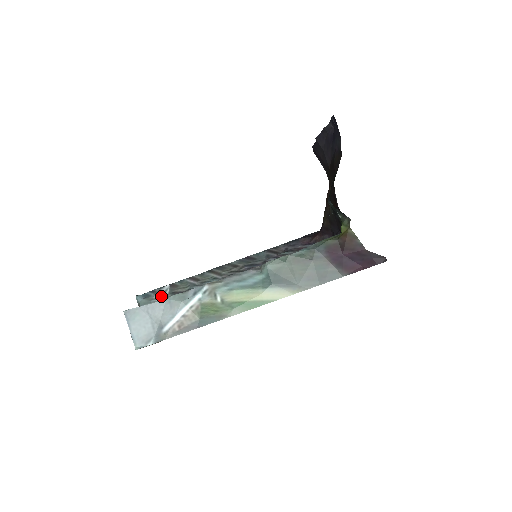
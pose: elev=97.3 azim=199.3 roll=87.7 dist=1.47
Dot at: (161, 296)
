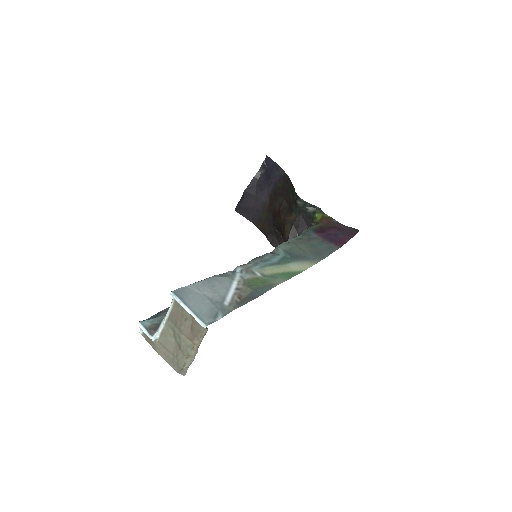
Dot at: occluded
